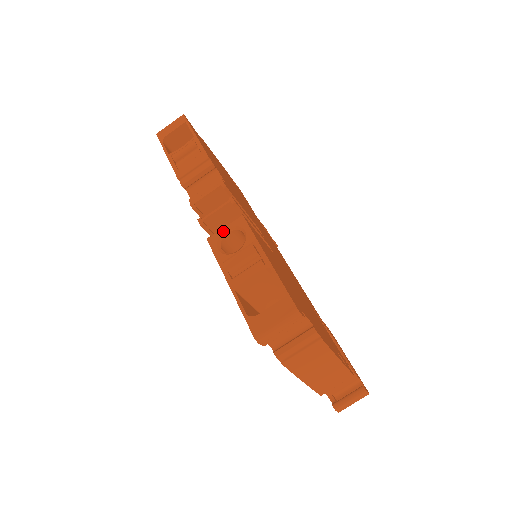
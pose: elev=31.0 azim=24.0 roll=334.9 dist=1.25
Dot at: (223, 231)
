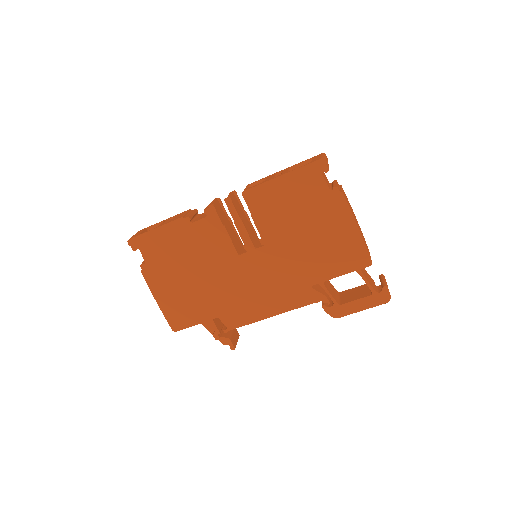
Dot at: (247, 187)
